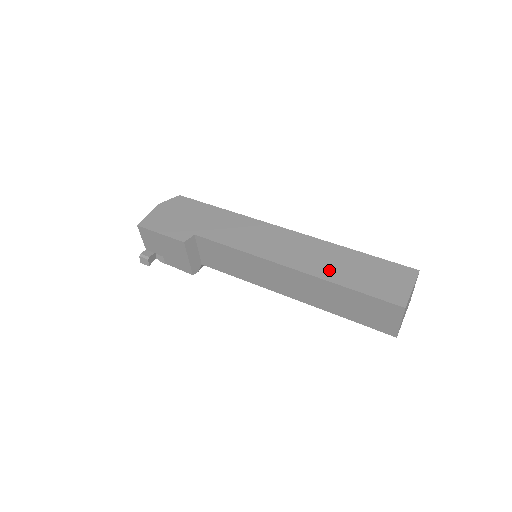
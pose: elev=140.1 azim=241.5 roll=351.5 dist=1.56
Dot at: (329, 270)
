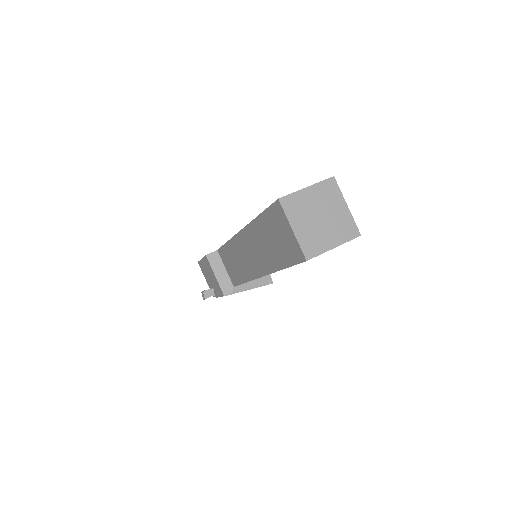
Dot at: occluded
